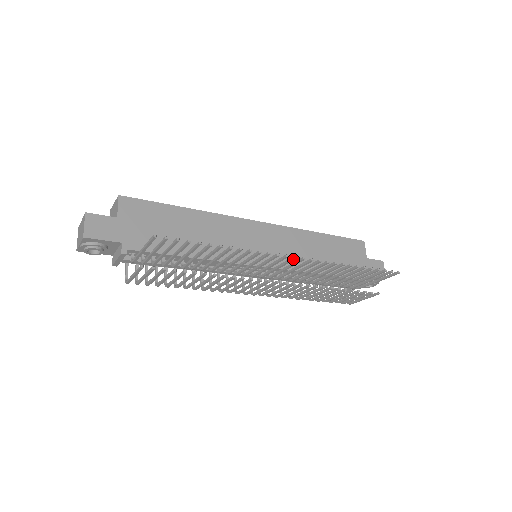
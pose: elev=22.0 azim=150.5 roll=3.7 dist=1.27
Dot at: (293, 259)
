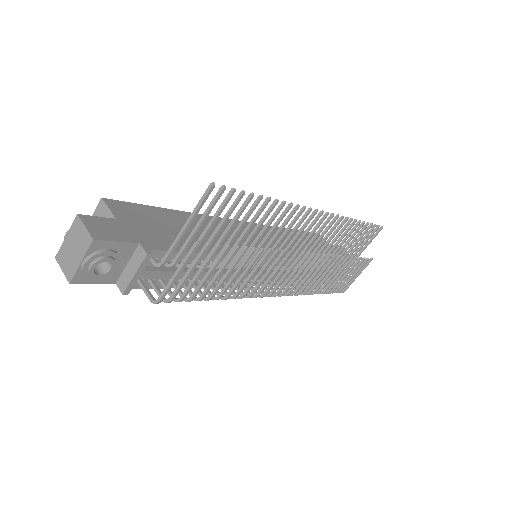
Dot at: (320, 216)
